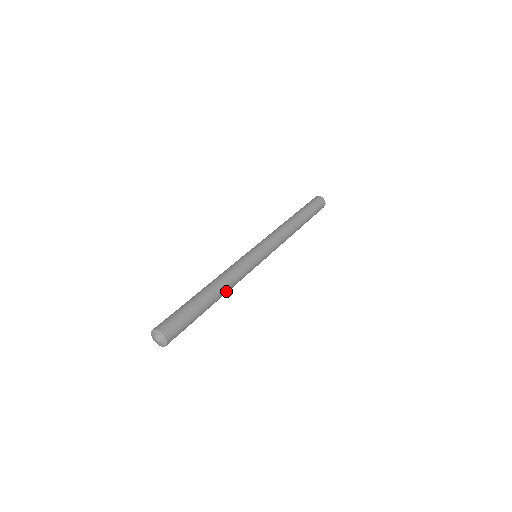
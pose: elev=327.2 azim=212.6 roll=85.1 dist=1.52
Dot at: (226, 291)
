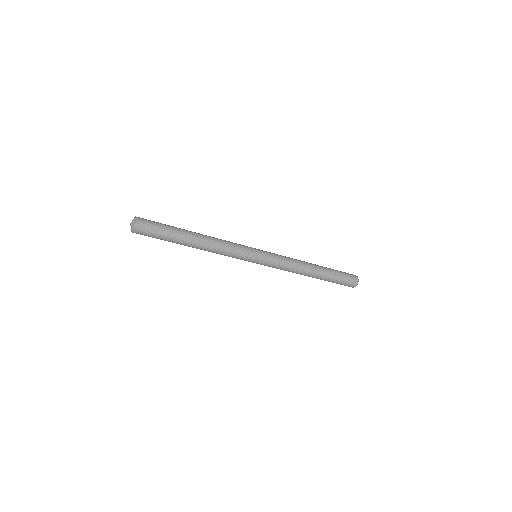
Dot at: (209, 240)
